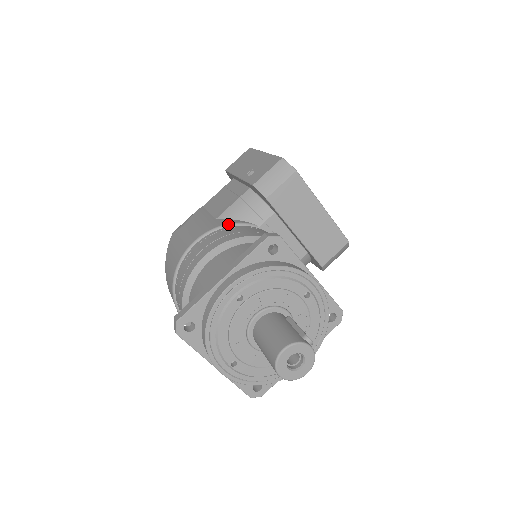
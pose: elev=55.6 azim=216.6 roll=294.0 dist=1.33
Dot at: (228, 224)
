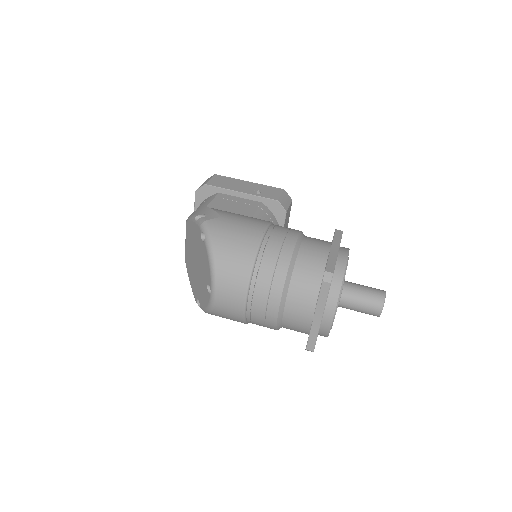
Dot at: occluded
